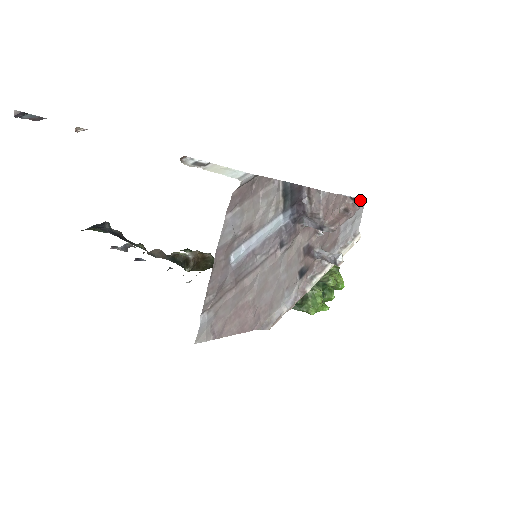
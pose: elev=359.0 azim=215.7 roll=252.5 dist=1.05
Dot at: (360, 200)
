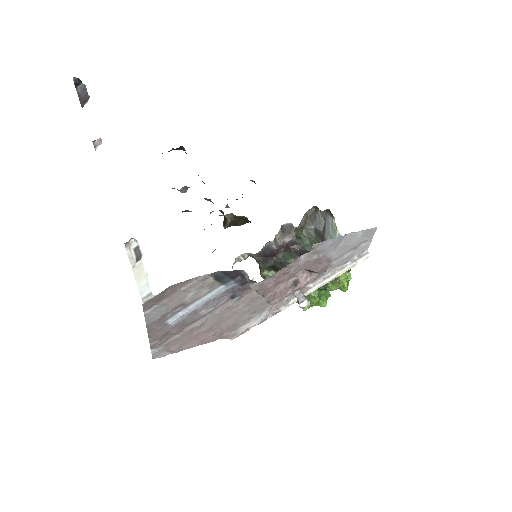
Dot at: (317, 272)
